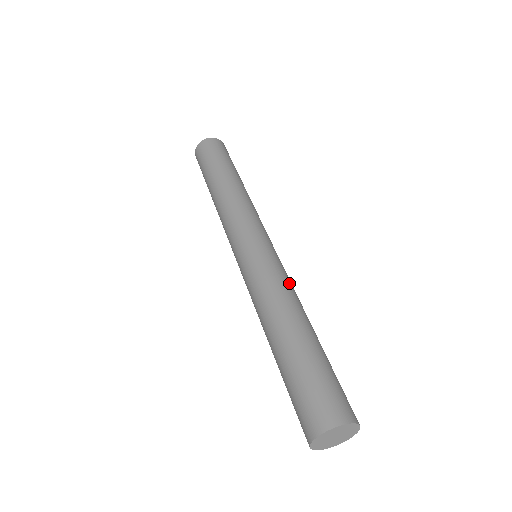
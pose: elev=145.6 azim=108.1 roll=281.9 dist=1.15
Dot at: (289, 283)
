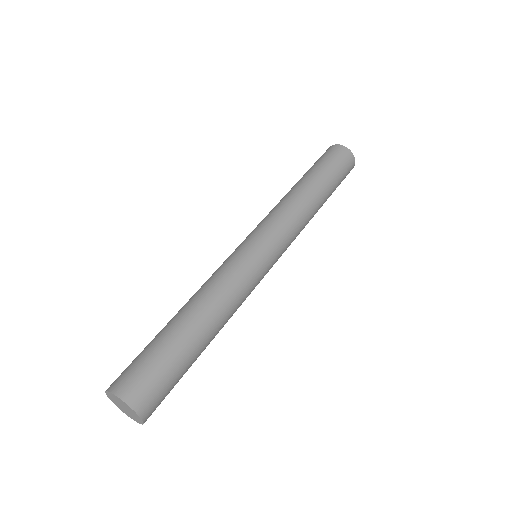
Dot at: (240, 293)
